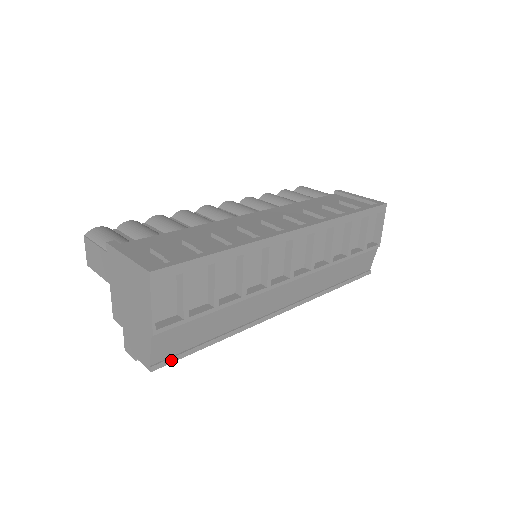
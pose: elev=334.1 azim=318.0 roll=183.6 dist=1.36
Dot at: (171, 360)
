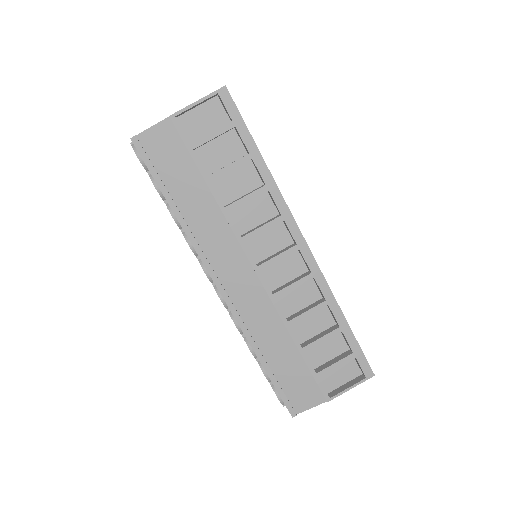
Dot at: (145, 157)
